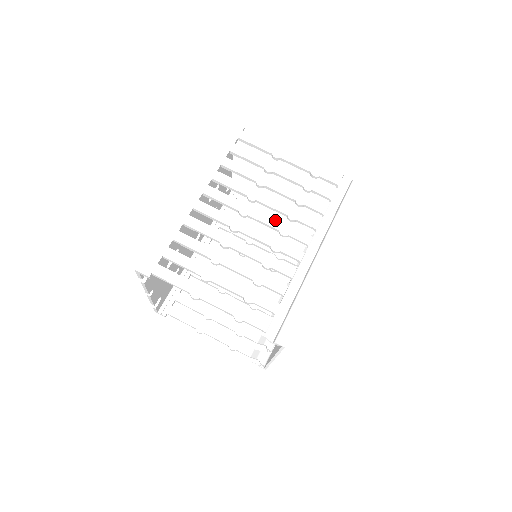
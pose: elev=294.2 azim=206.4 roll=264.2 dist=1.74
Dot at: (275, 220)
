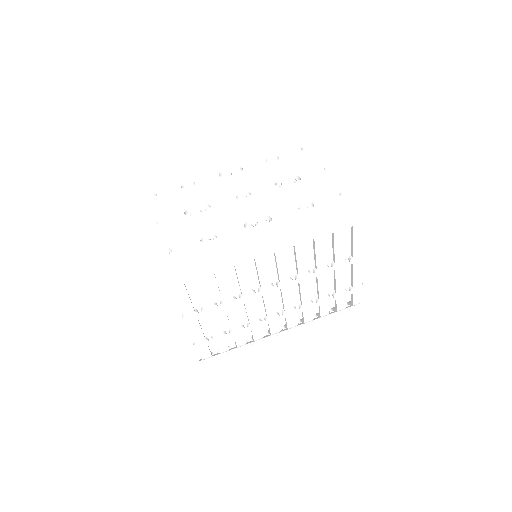
Dot at: (292, 304)
